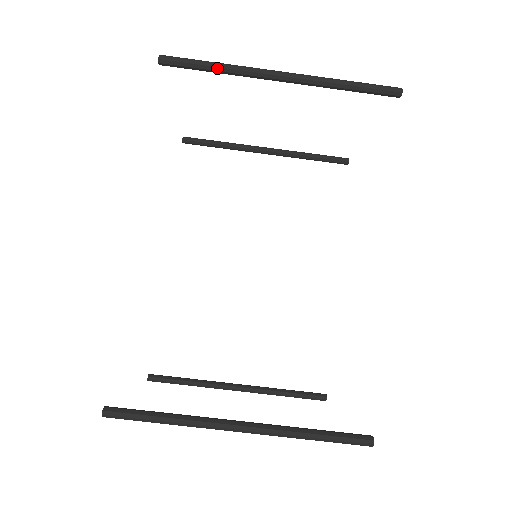
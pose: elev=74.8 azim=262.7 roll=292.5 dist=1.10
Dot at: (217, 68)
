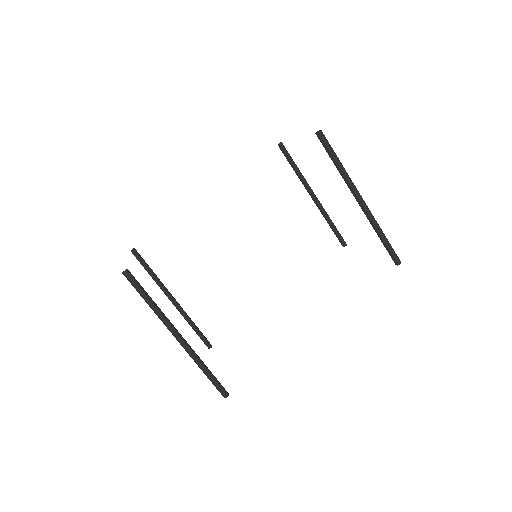
Dot at: (338, 166)
